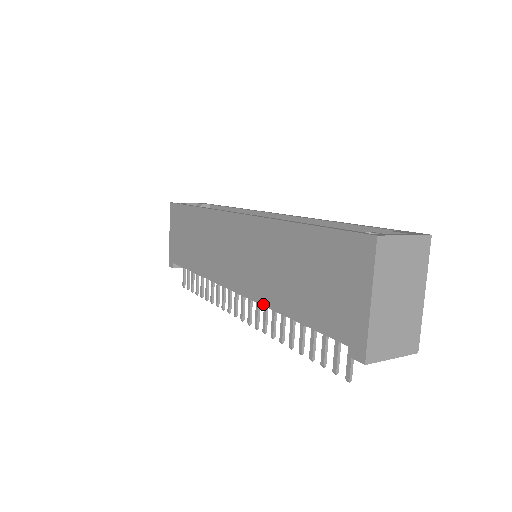
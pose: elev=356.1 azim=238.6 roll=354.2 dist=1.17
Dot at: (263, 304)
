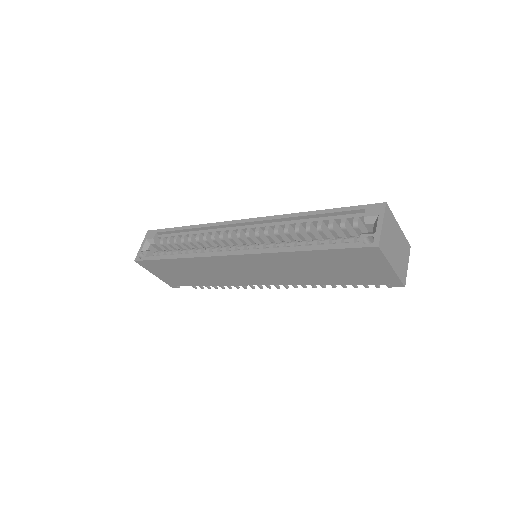
Dot at: occluded
